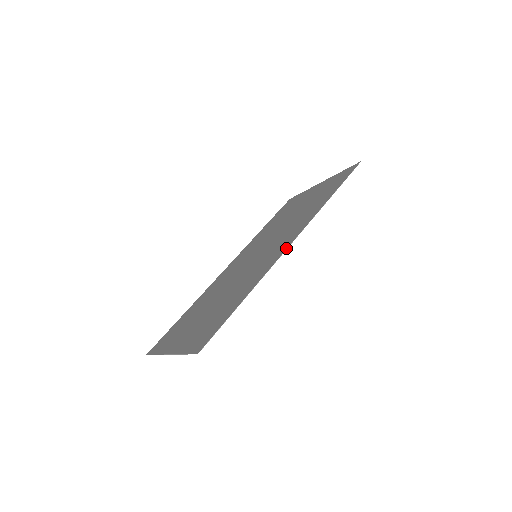
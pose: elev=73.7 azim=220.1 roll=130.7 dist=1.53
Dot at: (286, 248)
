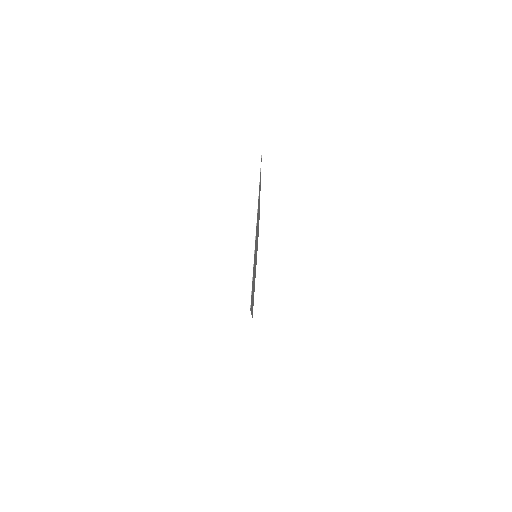
Dot at: occluded
